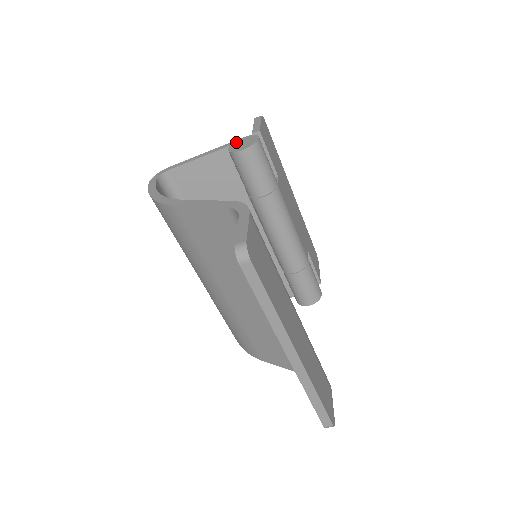
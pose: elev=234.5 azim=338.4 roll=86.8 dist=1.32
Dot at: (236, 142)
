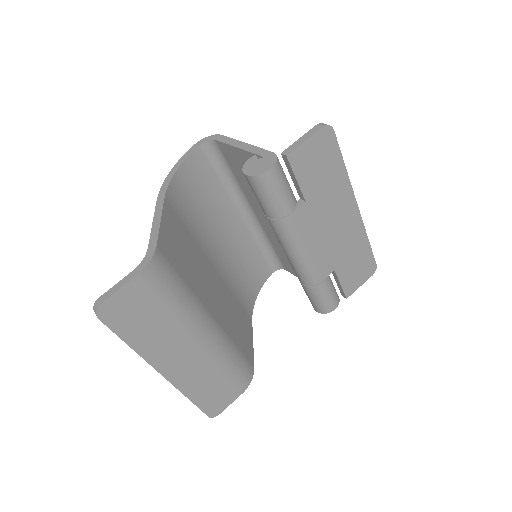
Dot at: (262, 154)
